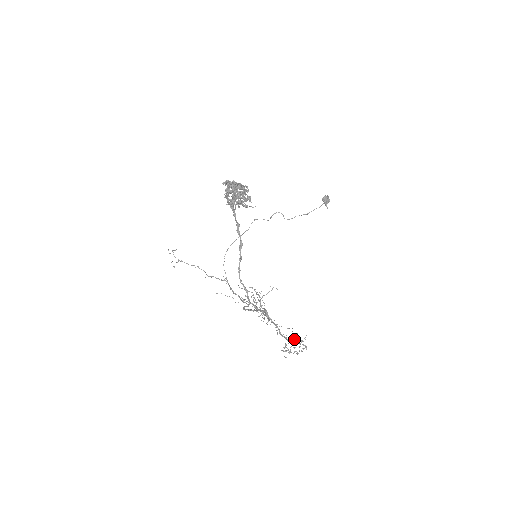
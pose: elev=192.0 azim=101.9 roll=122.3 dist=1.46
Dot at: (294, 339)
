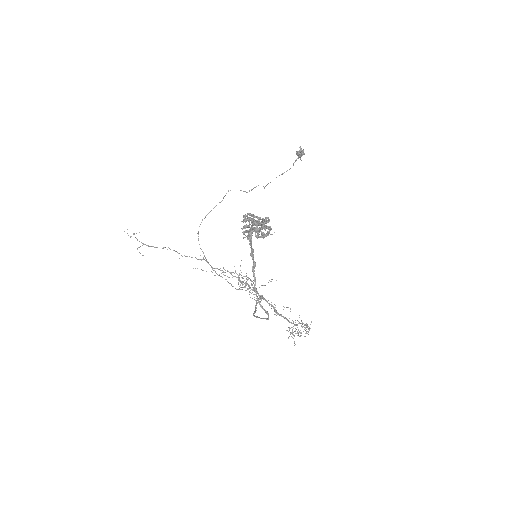
Dot at: (295, 320)
